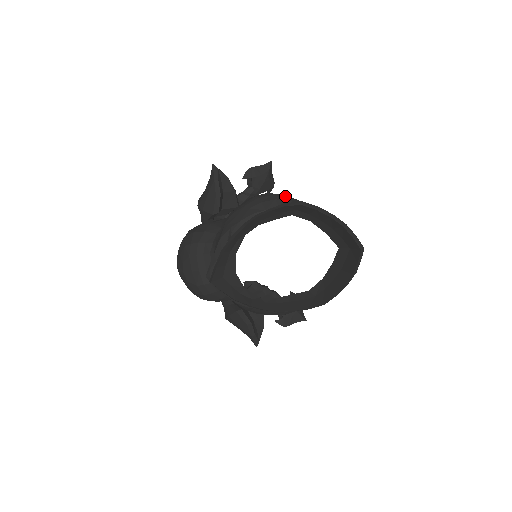
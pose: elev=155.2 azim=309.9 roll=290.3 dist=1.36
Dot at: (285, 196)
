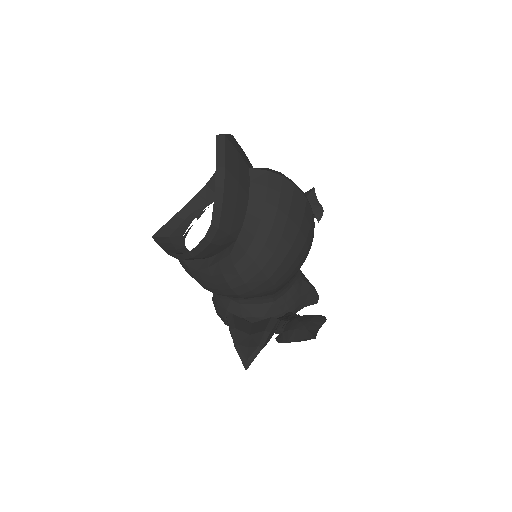
Dot at: occluded
